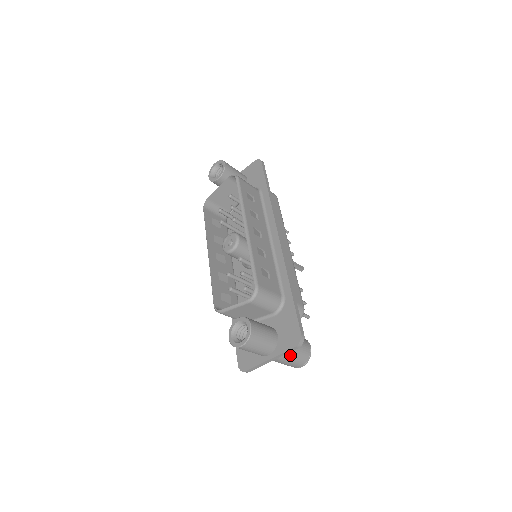
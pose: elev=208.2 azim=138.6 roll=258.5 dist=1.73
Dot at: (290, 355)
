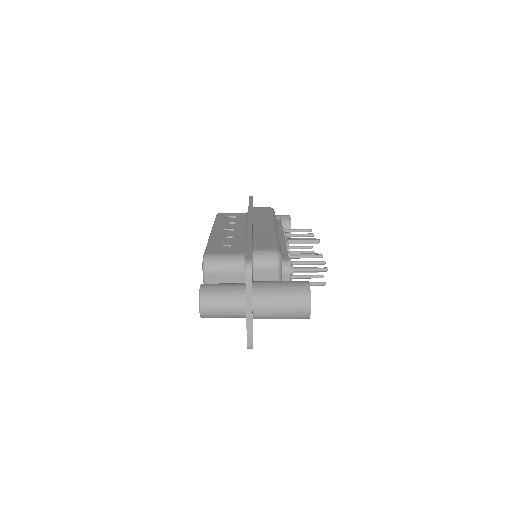
Dot at: (273, 297)
